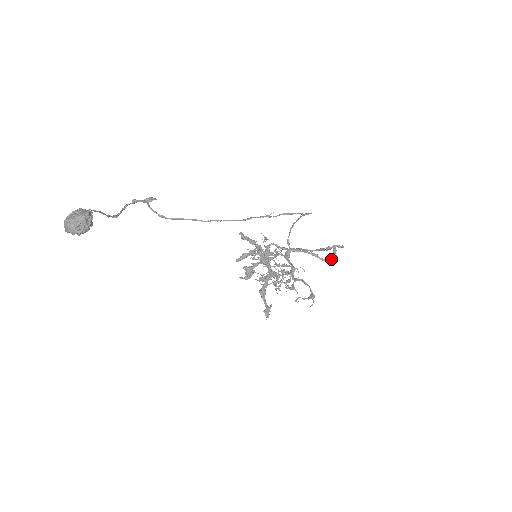
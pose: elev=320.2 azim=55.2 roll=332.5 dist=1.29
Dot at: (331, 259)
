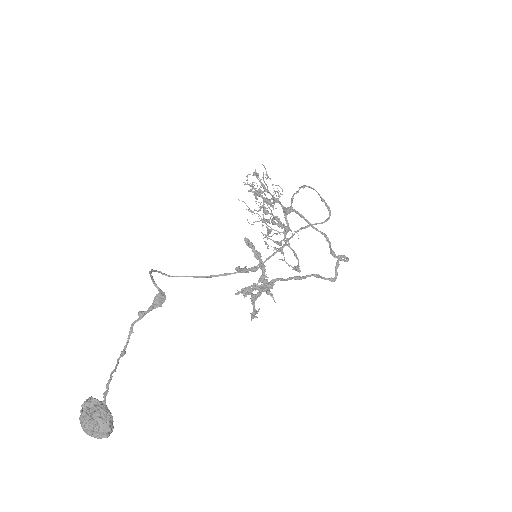
Dot at: (331, 279)
